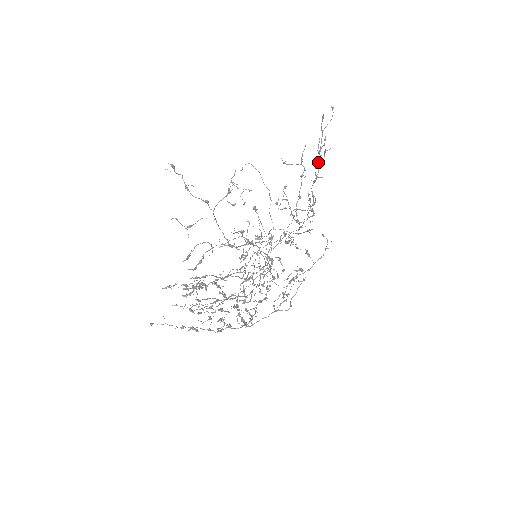
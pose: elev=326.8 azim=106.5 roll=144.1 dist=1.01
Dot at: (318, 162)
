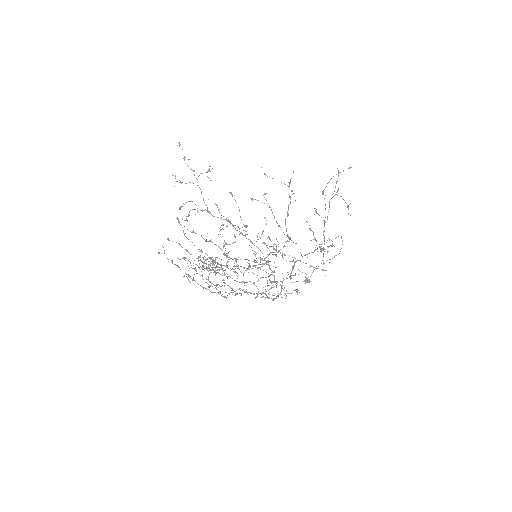
Dot at: (329, 206)
